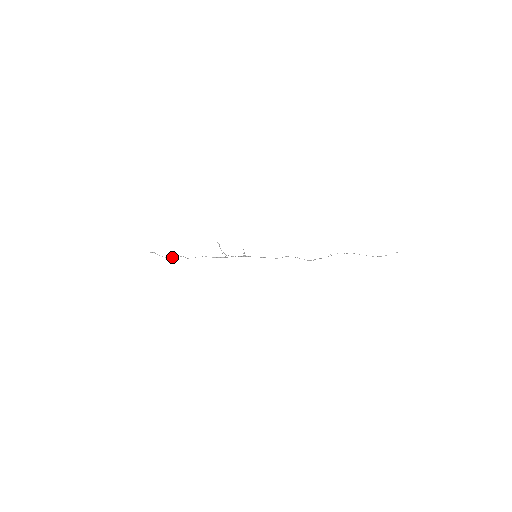
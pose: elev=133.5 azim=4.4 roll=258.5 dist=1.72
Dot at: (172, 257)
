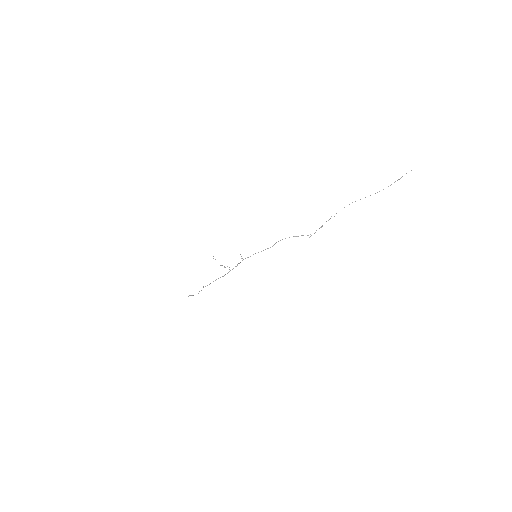
Dot at: occluded
